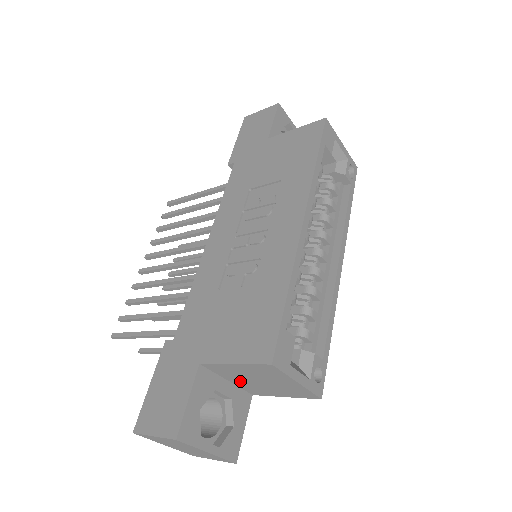
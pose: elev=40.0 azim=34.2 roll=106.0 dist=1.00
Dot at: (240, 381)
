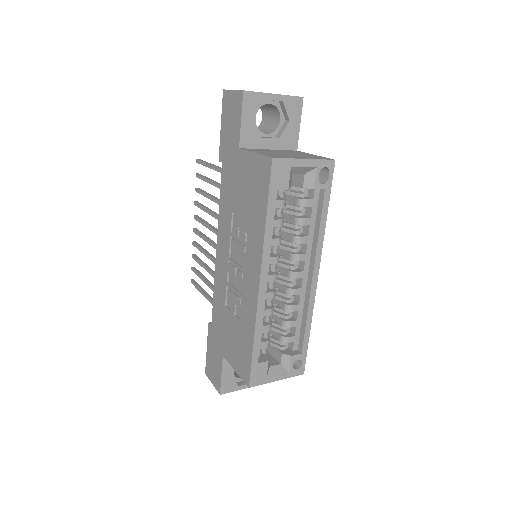
Dot at: occluded
